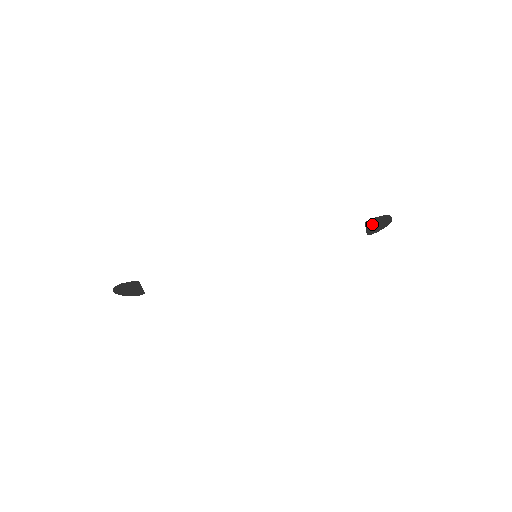
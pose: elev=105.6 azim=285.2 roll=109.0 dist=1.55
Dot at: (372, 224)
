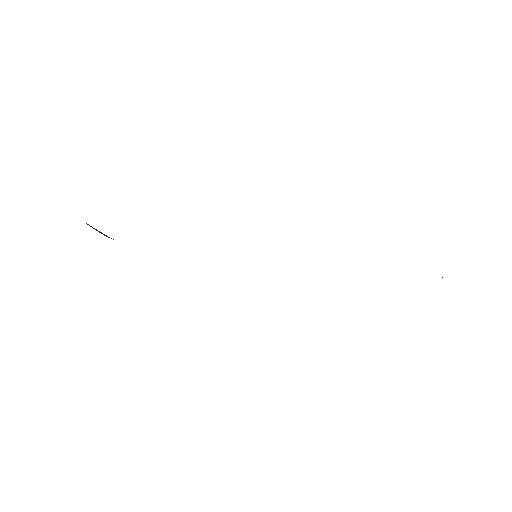
Dot at: occluded
